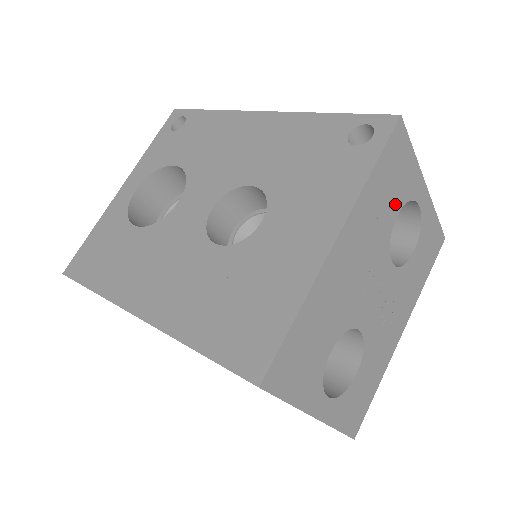
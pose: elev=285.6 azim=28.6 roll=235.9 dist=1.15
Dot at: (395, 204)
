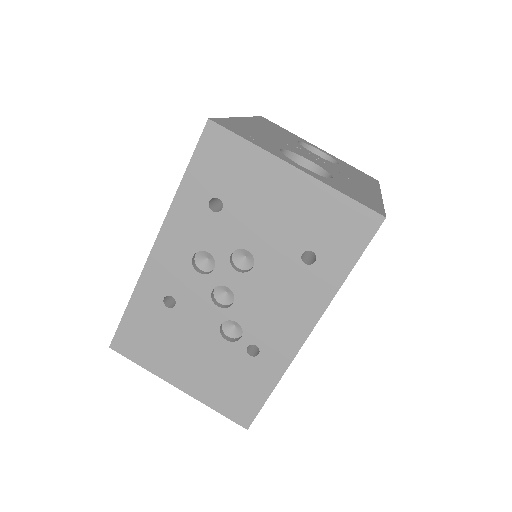
Dot at: (290, 137)
